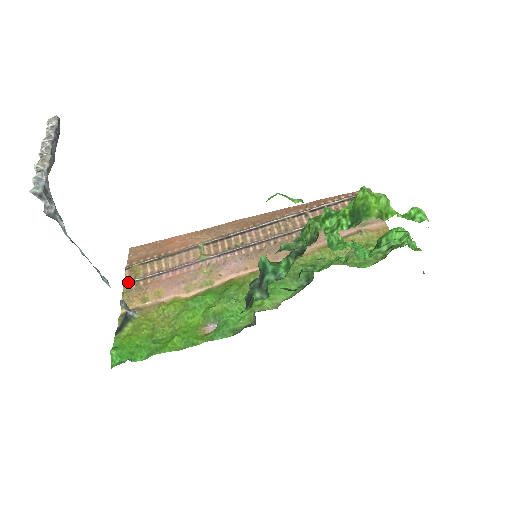
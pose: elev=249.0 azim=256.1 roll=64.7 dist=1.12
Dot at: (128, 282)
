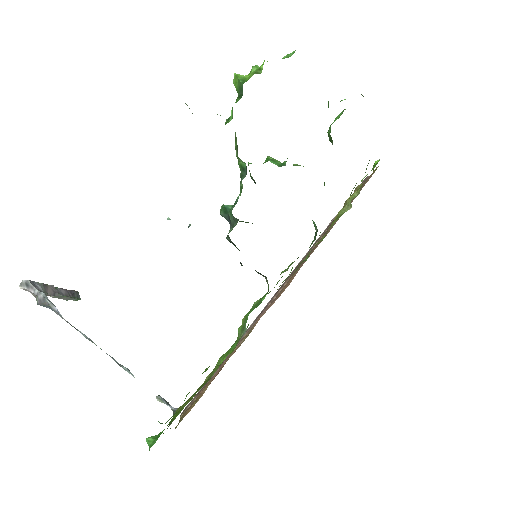
Dot at: (184, 409)
